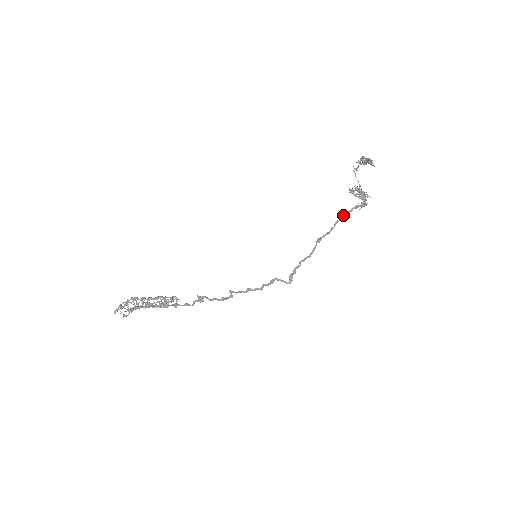
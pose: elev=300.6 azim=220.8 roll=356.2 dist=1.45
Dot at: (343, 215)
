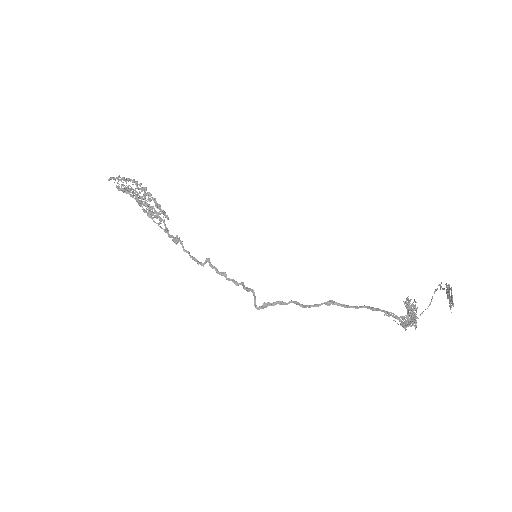
Dot at: (378, 309)
